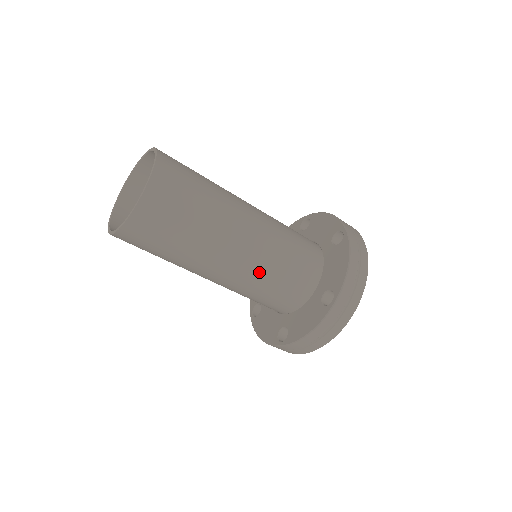
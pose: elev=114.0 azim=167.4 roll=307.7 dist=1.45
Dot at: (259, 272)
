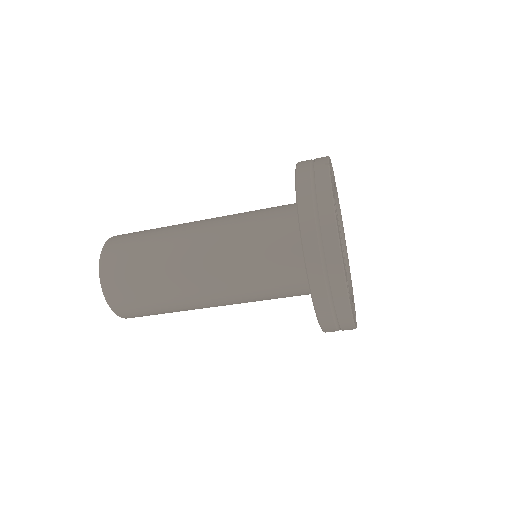
Dot at: (241, 293)
